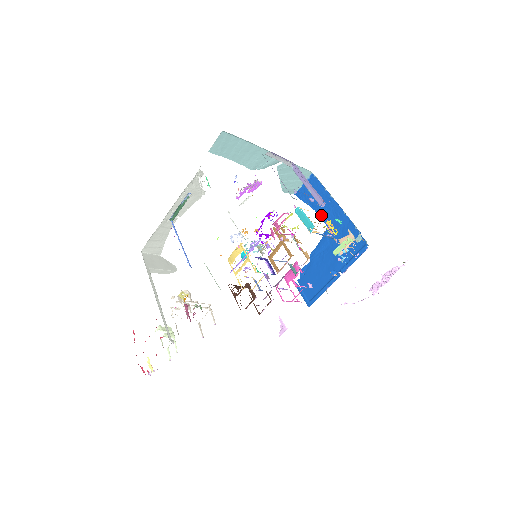
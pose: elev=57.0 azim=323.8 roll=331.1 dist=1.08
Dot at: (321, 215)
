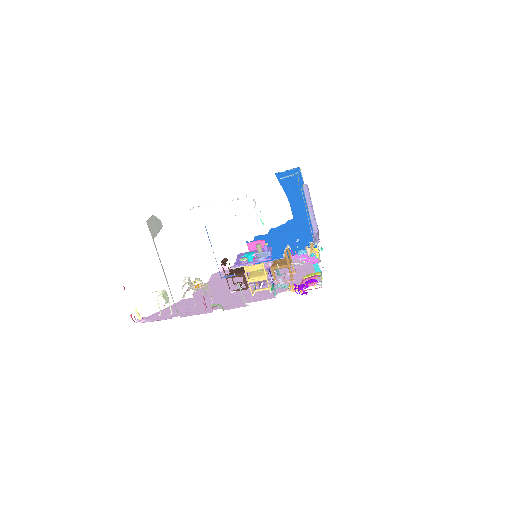
Dot at: occluded
